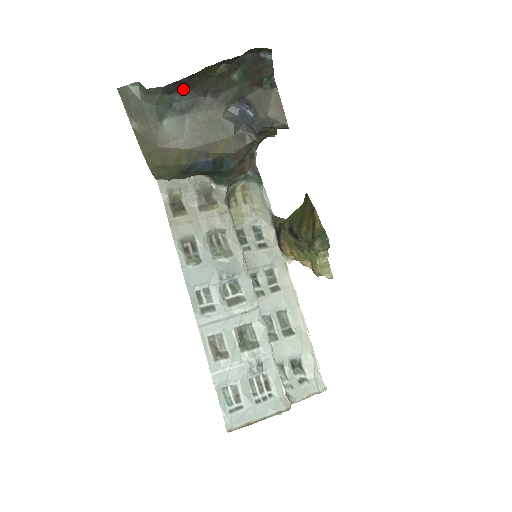
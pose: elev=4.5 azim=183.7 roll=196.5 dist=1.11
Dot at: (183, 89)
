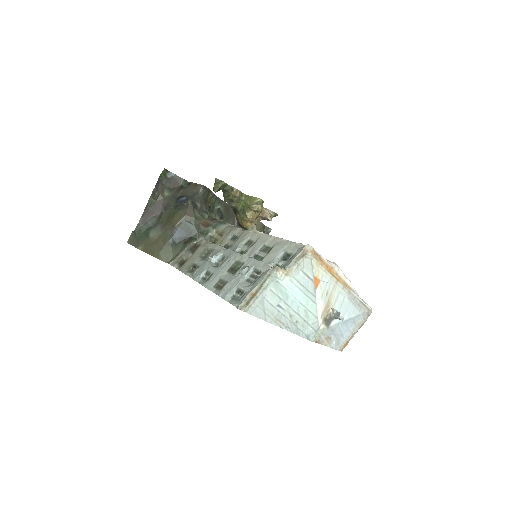
Dot at: (149, 217)
